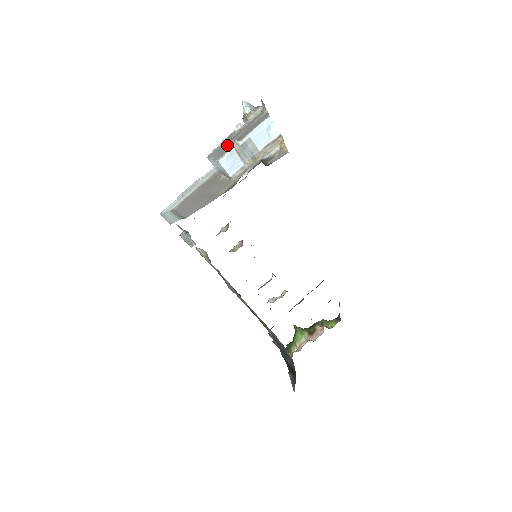
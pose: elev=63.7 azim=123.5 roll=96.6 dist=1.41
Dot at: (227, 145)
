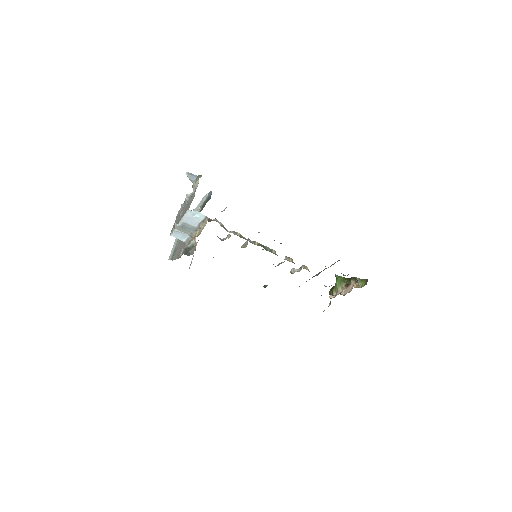
Dot at: (178, 217)
